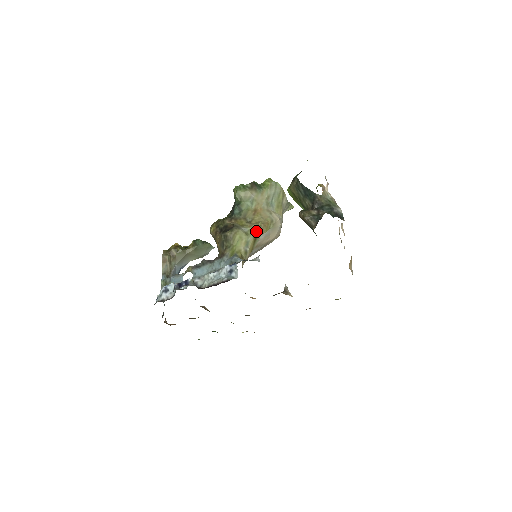
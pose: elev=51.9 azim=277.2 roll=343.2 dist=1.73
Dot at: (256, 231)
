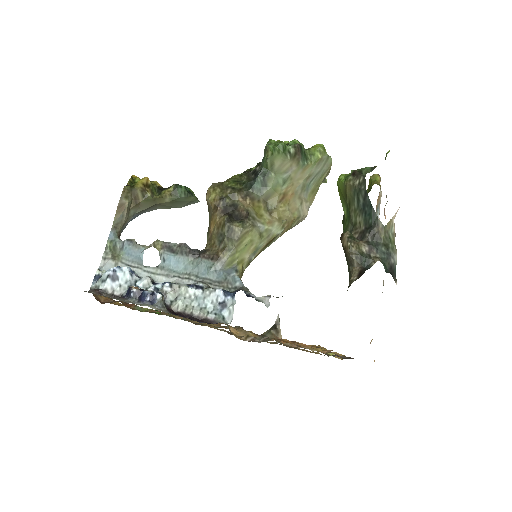
Dot at: (275, 233)
